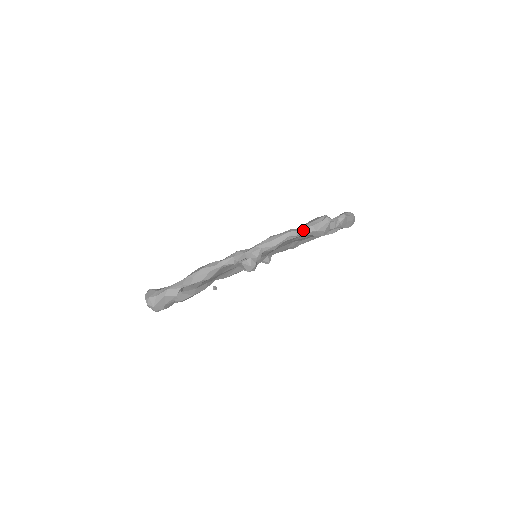
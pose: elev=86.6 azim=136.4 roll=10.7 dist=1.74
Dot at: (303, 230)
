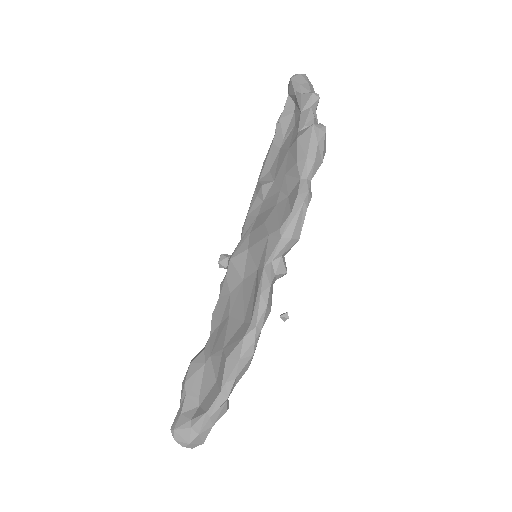
Dot at: (308, 179)
